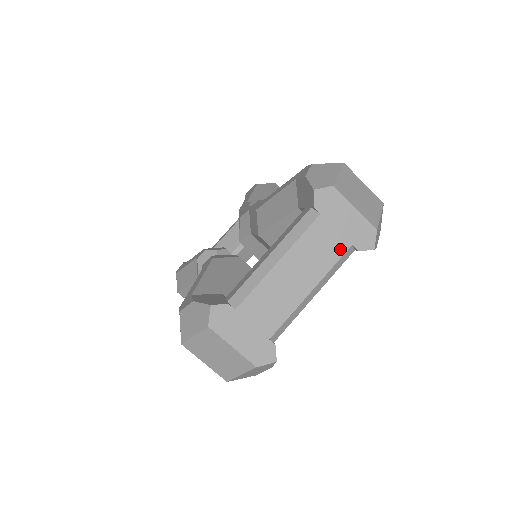
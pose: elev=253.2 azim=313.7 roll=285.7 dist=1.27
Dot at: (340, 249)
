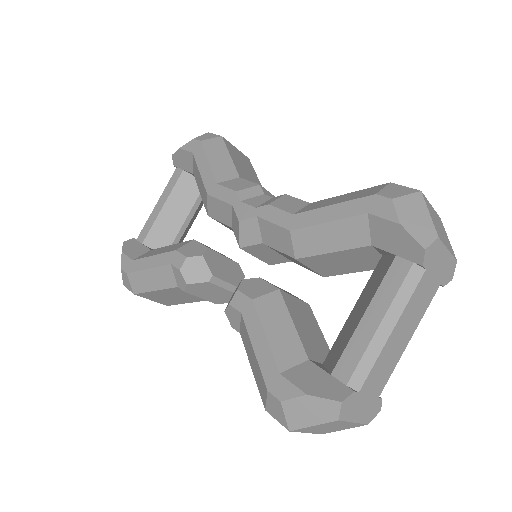
Dot at: (433, 293)
